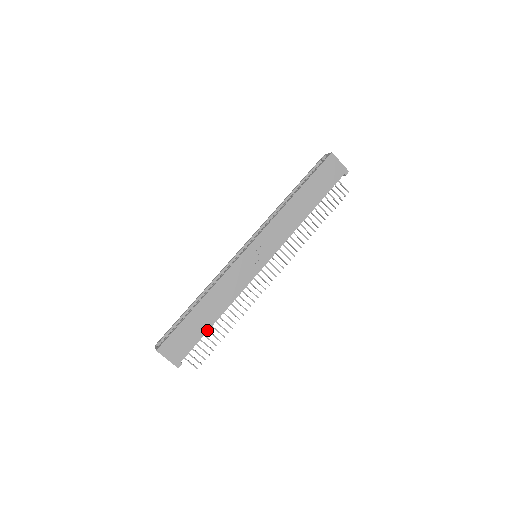
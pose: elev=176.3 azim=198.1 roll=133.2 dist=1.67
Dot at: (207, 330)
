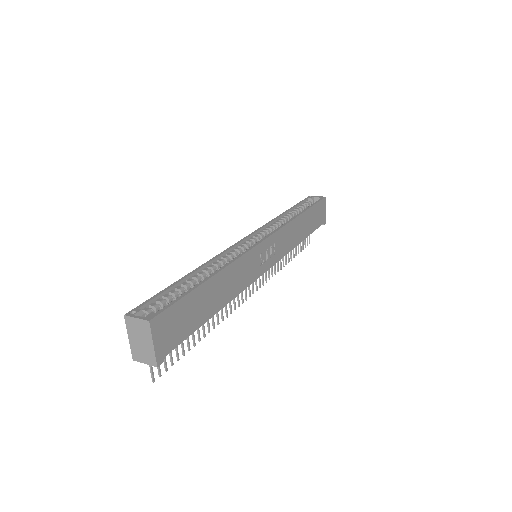
Dot at: (204, 322)
